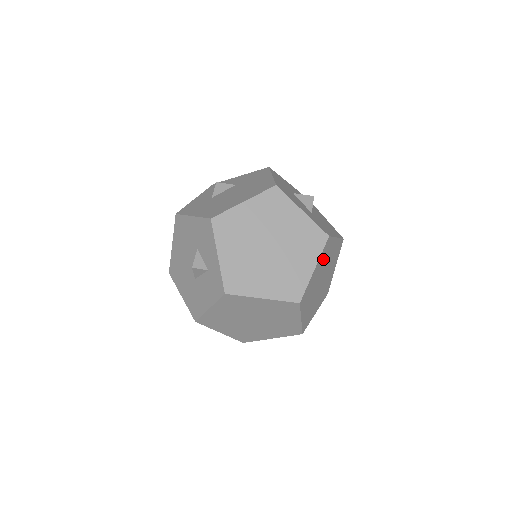
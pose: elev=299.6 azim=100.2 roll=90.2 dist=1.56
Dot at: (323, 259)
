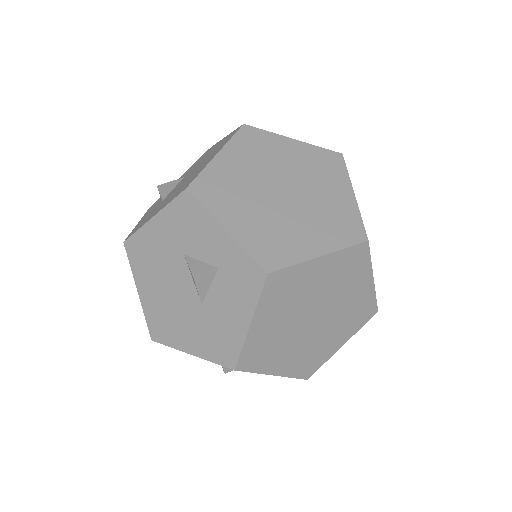
Dot at: occluded
